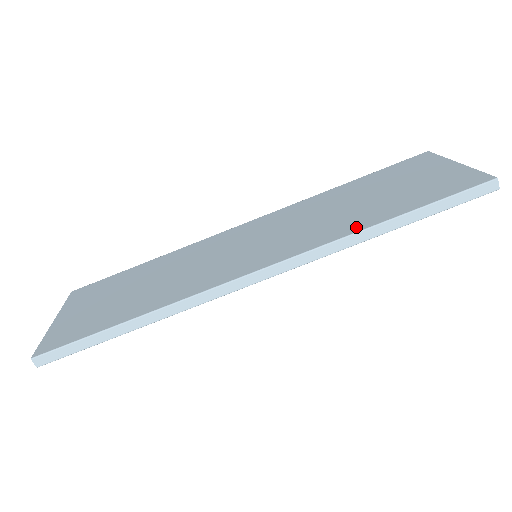
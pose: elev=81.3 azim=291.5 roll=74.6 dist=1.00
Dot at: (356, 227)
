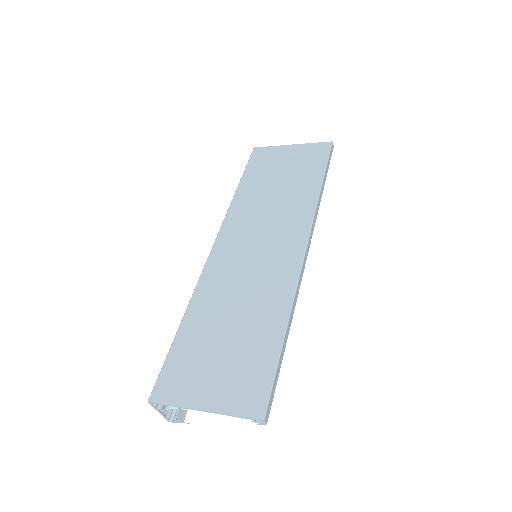
Dot at: (312, 196)
